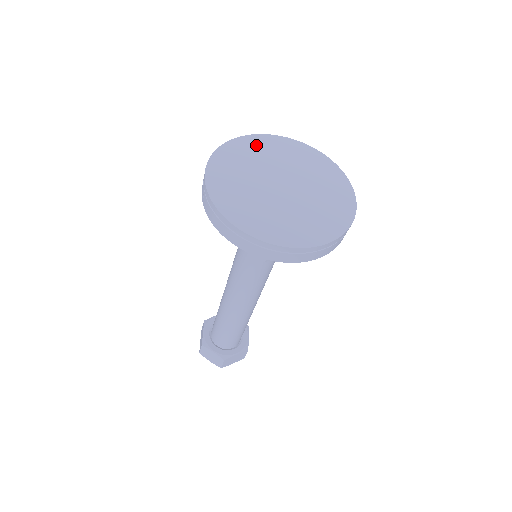
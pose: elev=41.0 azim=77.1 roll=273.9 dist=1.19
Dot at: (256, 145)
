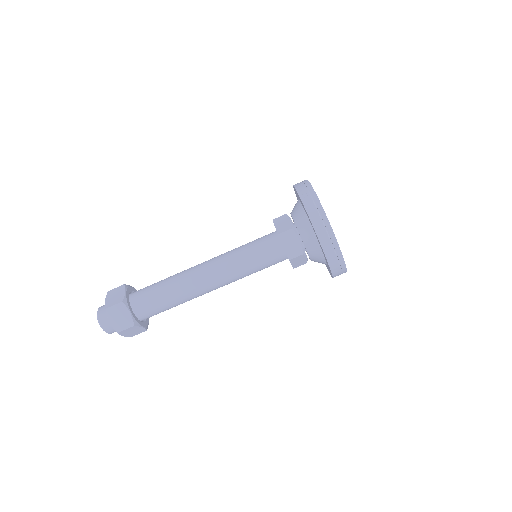
Dot at: occluded
